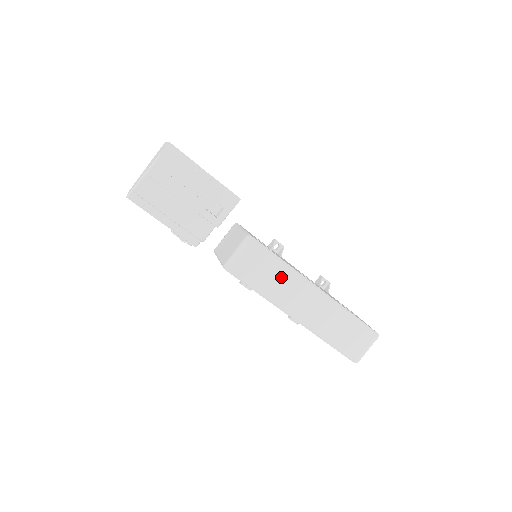
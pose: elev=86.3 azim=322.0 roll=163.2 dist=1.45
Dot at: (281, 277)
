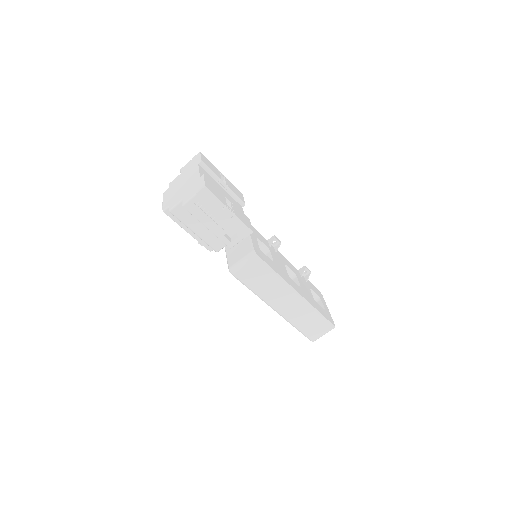
Dot at: (271, 283)
